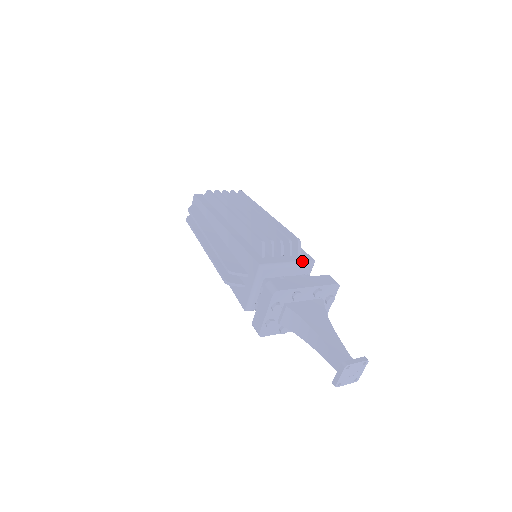
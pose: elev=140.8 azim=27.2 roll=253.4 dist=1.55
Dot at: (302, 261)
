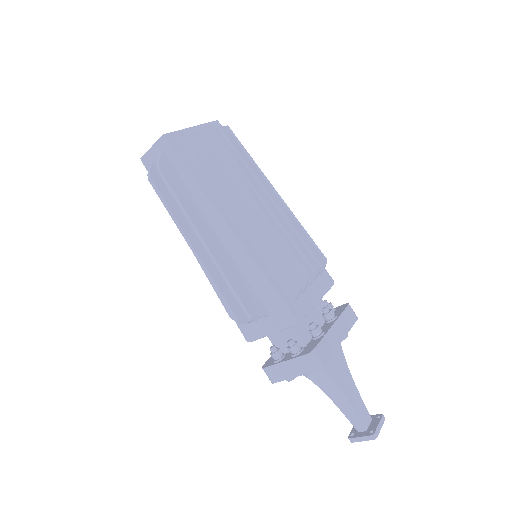
Dot at: (326, 289)
